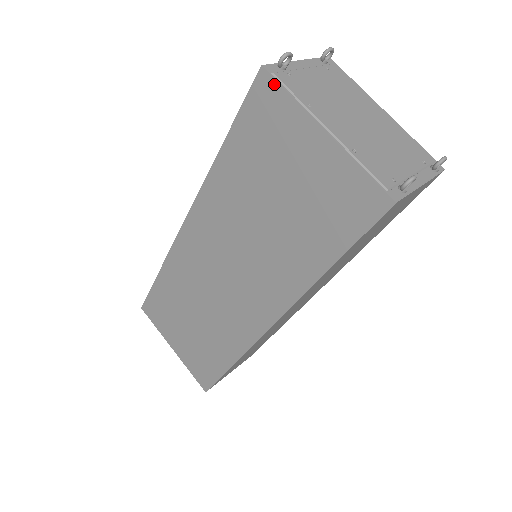
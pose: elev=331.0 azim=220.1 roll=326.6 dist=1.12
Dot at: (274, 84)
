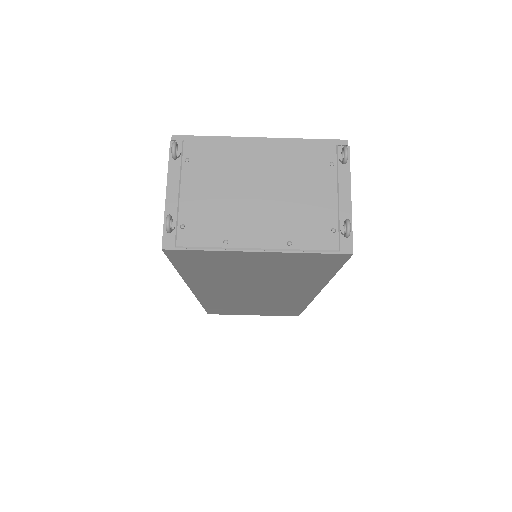
Dot at: (185, 251)
